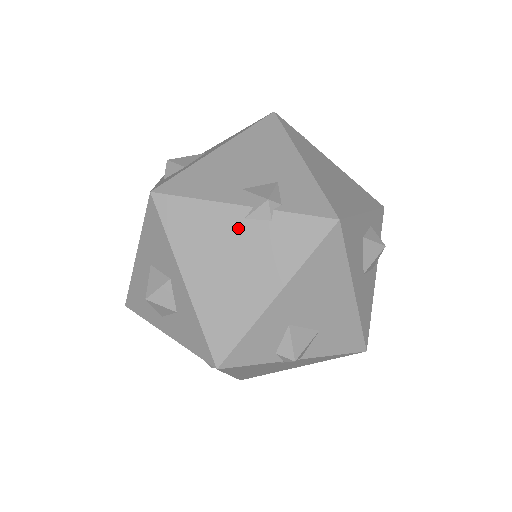
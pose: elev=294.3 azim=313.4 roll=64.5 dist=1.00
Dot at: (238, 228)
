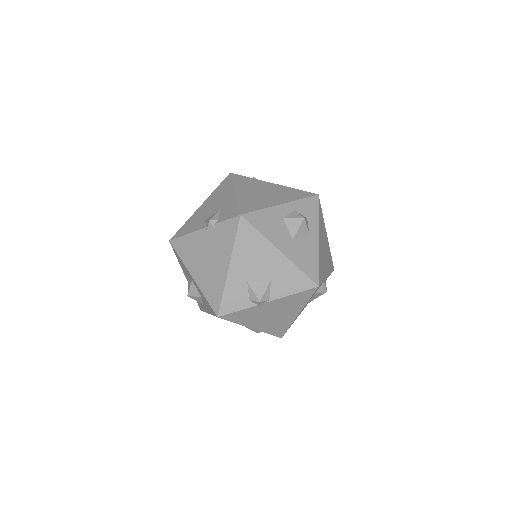
Dot at: (204, 241)
